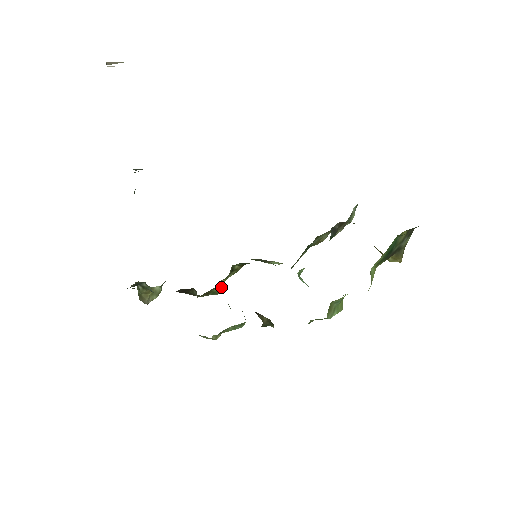
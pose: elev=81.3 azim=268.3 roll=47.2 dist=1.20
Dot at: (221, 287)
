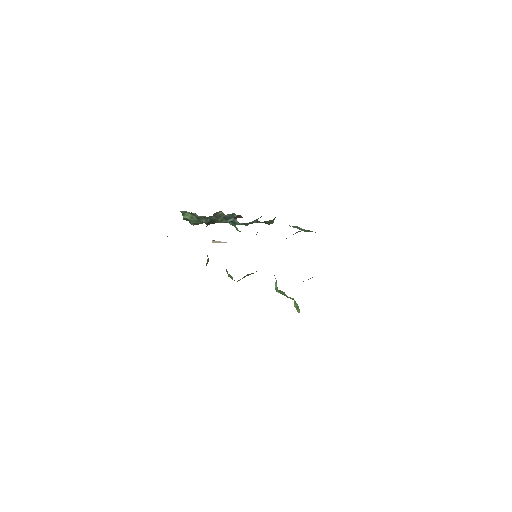
Dot at: occluded
